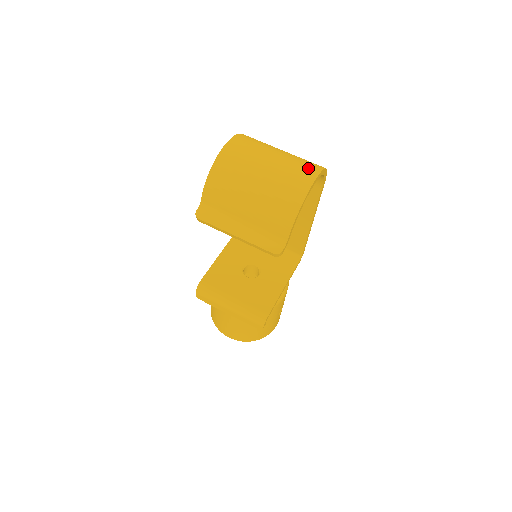
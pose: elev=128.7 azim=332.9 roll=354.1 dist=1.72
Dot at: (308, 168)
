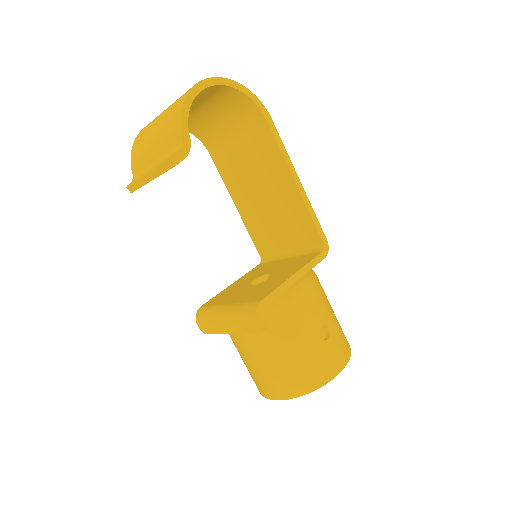
Dot at: occluded
